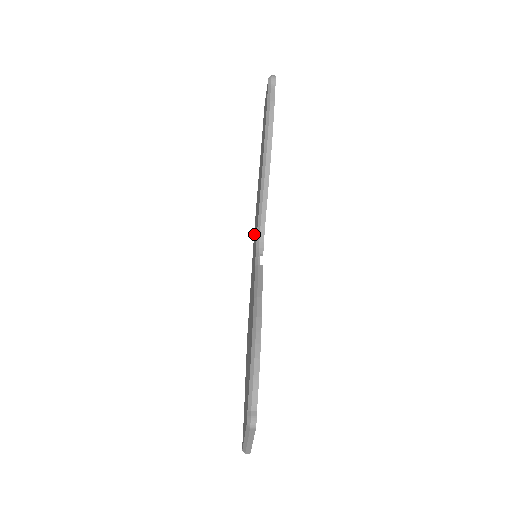
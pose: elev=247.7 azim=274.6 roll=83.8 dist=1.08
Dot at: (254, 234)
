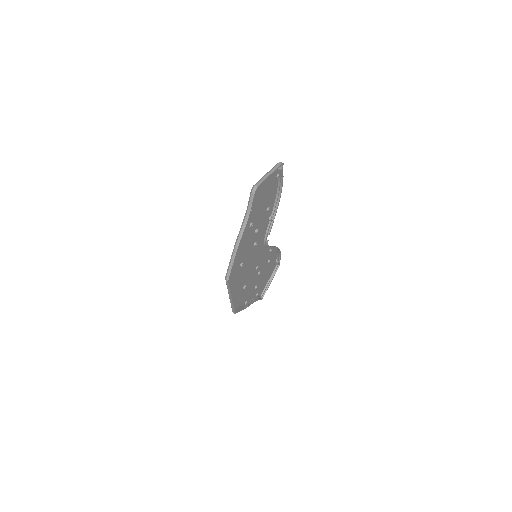
Dot at: (237, 297)
